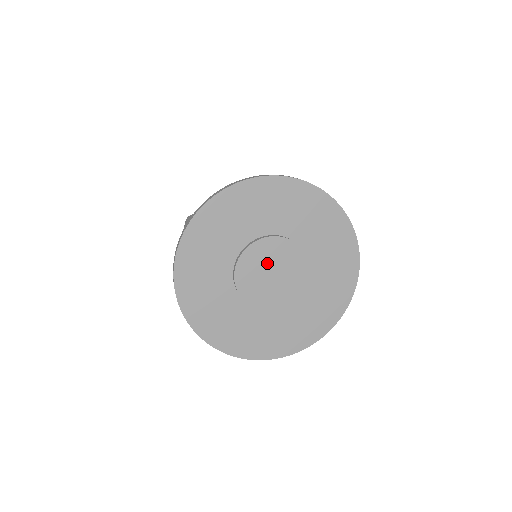
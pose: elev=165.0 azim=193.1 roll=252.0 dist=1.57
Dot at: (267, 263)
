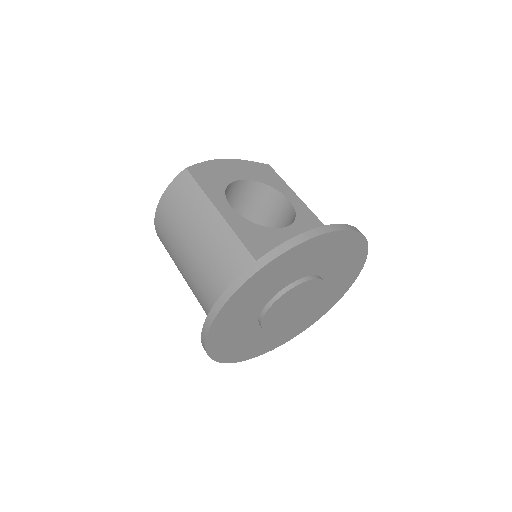
Dot at: (298, 298)
